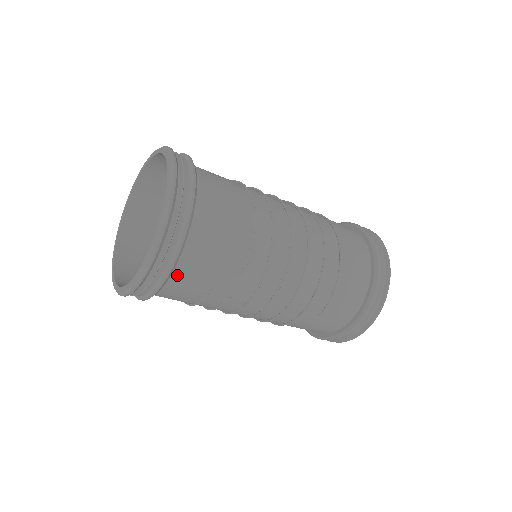
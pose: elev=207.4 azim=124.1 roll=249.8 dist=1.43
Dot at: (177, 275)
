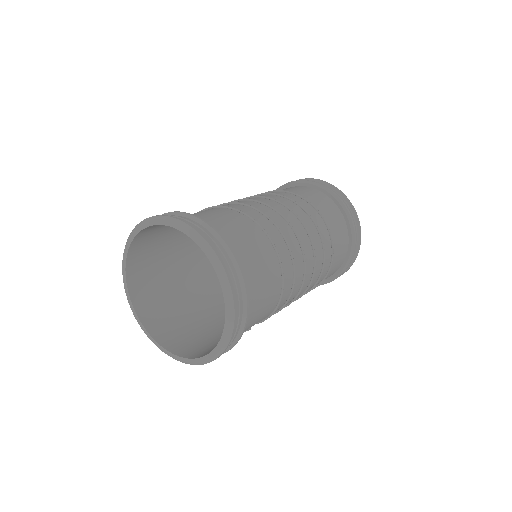
Dot at: occluded
